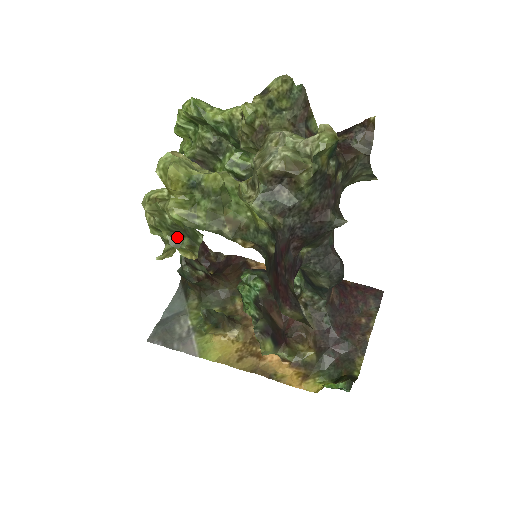
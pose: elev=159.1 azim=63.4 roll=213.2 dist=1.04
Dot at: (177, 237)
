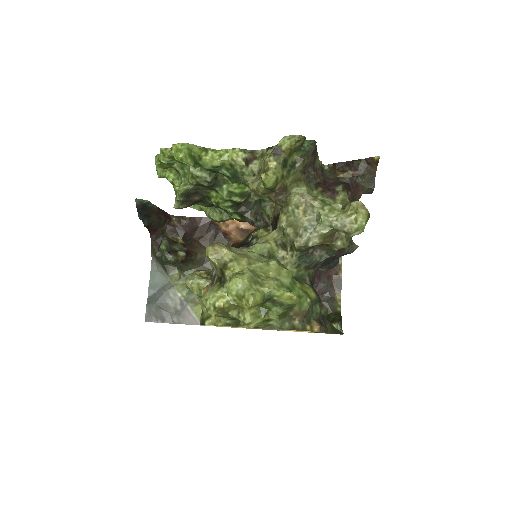
Dot at: (237, 319)
